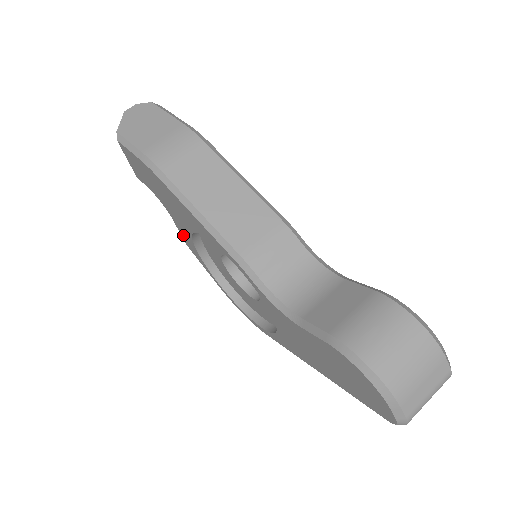
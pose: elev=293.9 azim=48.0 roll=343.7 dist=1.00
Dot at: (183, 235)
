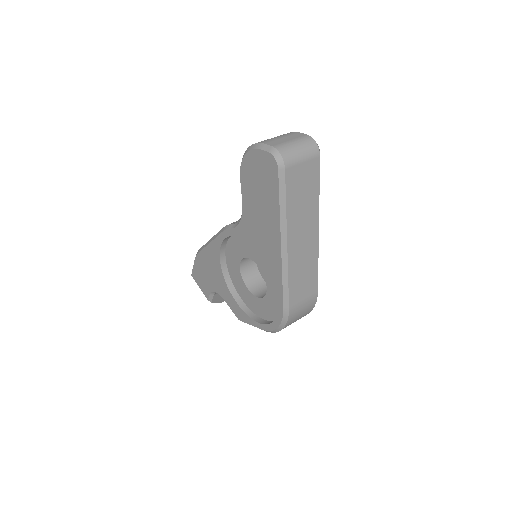
Dot at: (231, 306)
